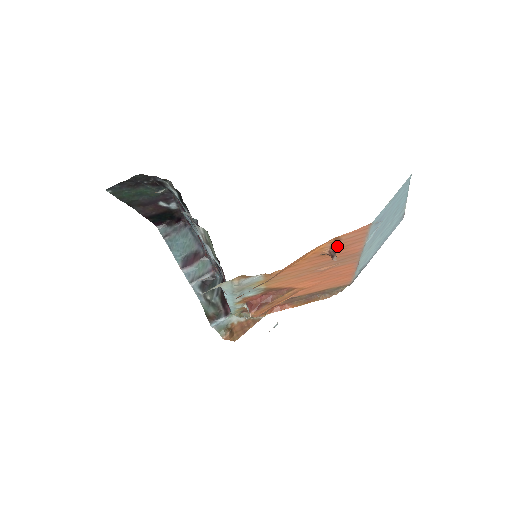
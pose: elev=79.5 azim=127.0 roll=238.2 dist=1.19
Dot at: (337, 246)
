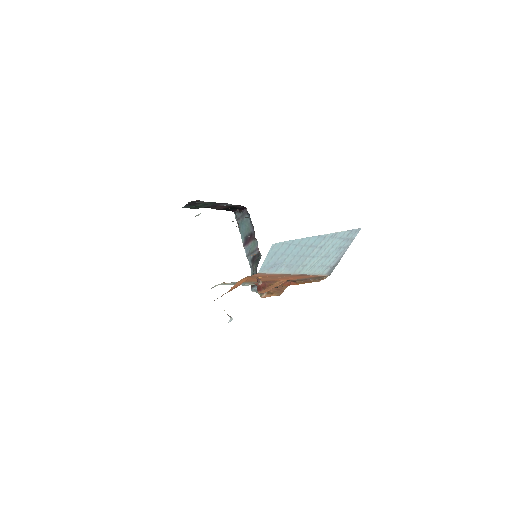
Dot at: (258, 277)
